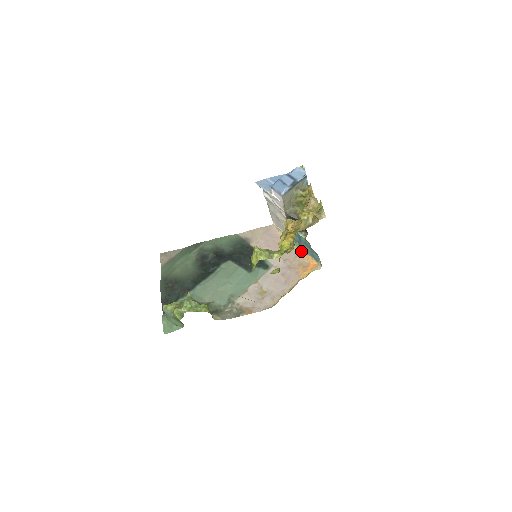
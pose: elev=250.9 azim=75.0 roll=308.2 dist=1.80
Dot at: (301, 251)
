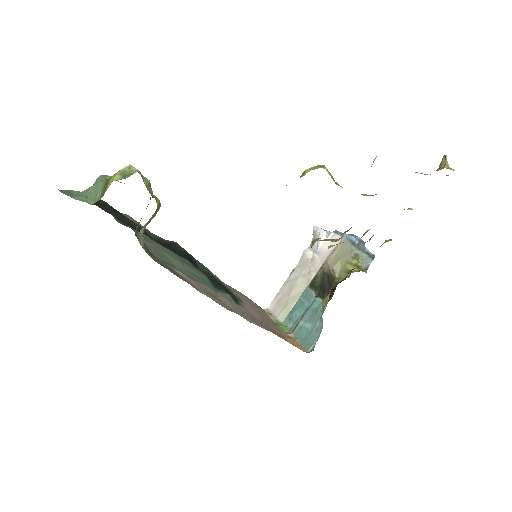
Dot at: (288, 333)
